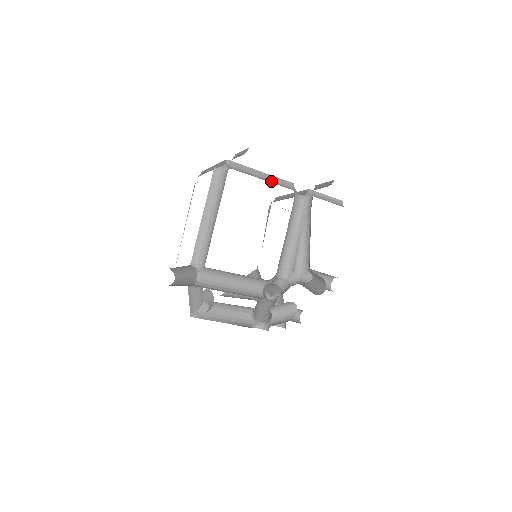
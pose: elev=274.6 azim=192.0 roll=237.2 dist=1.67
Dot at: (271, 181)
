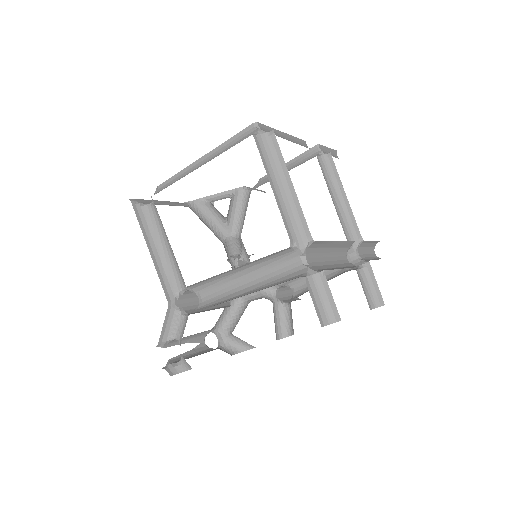
Dot at: (335, 250)
